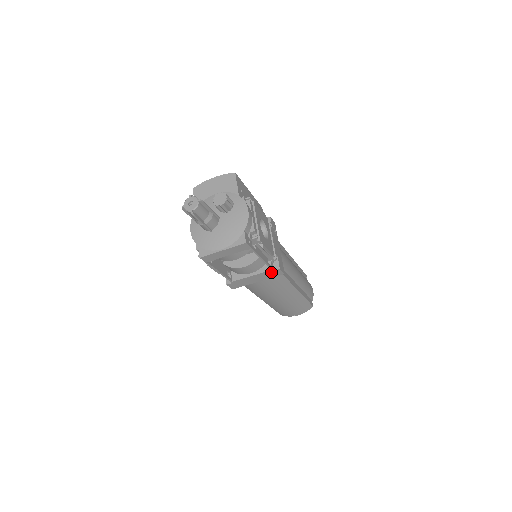
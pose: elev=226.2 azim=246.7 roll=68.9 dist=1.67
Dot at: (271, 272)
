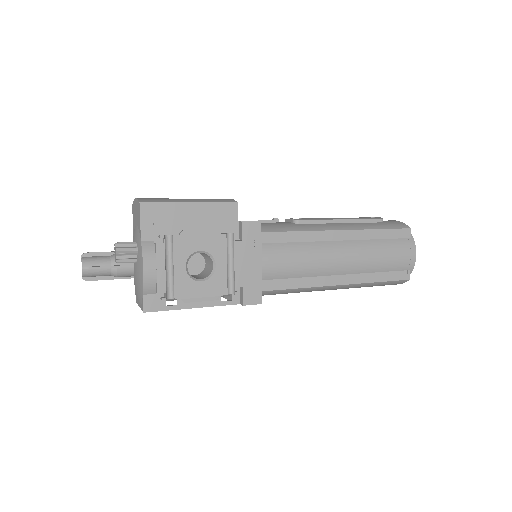
Dot at: occluded
